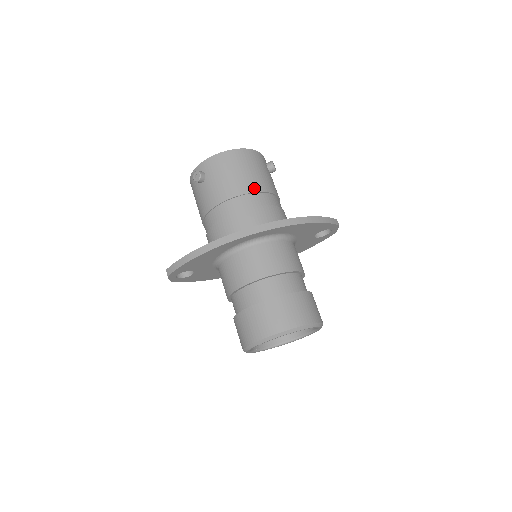
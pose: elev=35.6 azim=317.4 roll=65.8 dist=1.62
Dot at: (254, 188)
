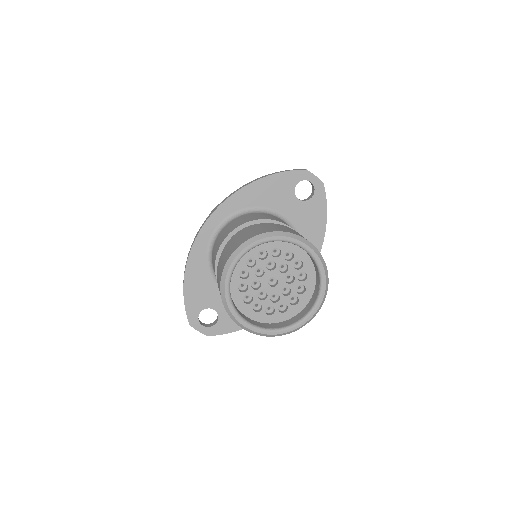
Dot at: occluded
